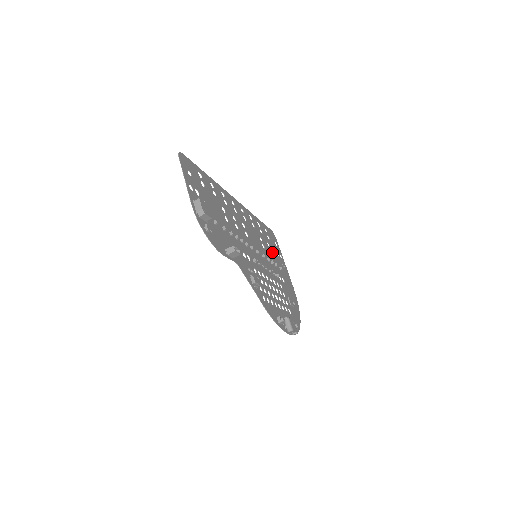
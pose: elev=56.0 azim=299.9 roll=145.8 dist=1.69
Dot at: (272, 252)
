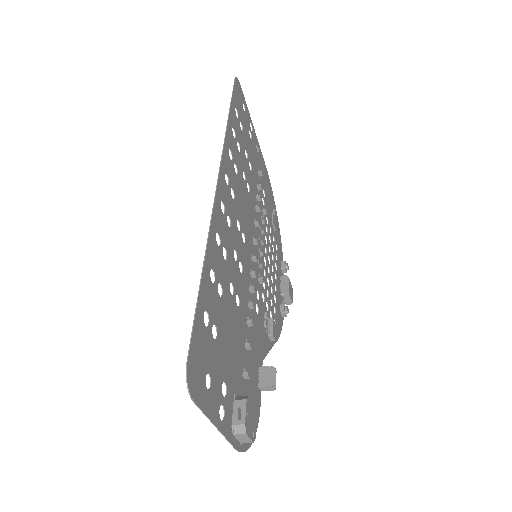
Dot at: (250, 159)
